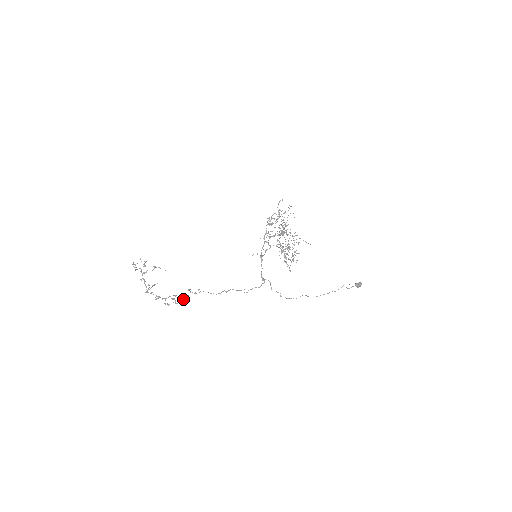
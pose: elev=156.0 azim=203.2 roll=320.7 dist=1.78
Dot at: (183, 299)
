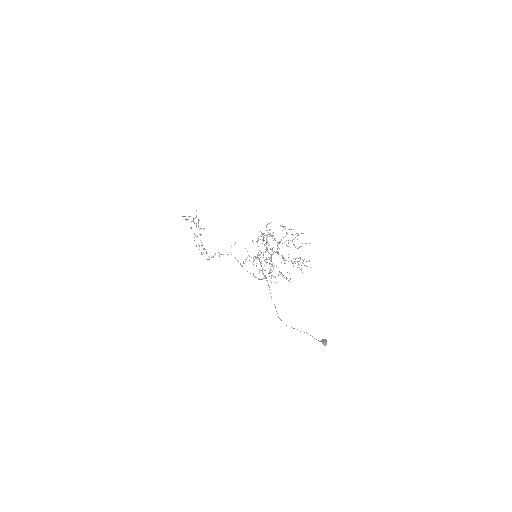
Dot at: occluded
